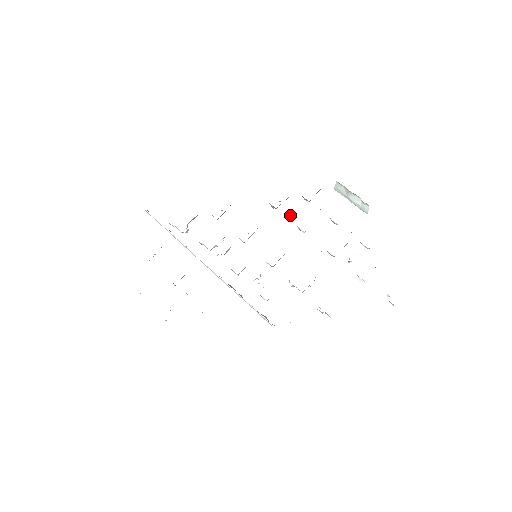
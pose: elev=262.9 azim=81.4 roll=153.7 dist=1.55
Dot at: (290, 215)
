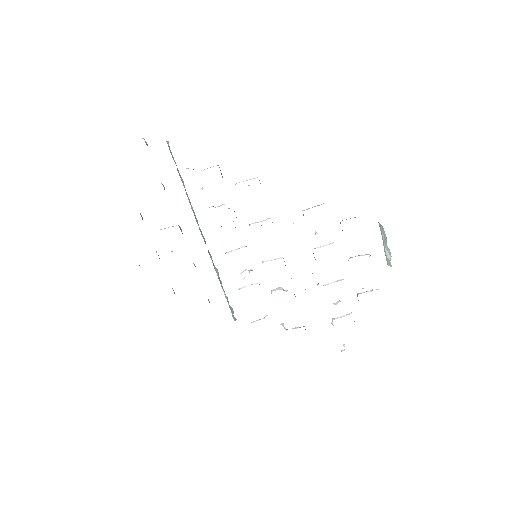
Dot at: (315, 233)
